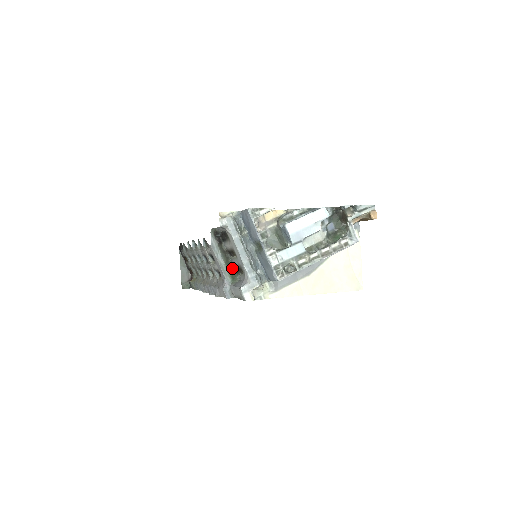
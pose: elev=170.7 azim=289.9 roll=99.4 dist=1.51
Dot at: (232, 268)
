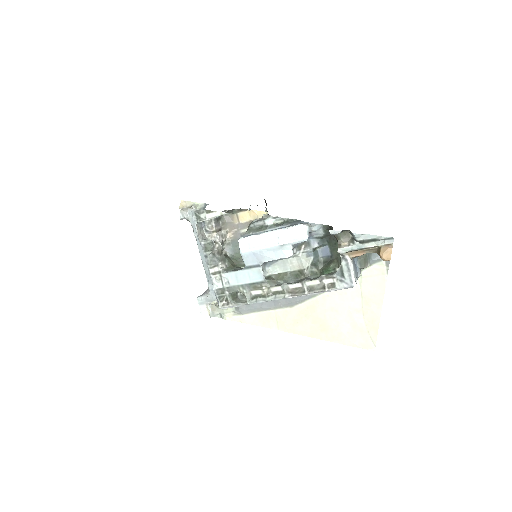
Dot at: occluded
